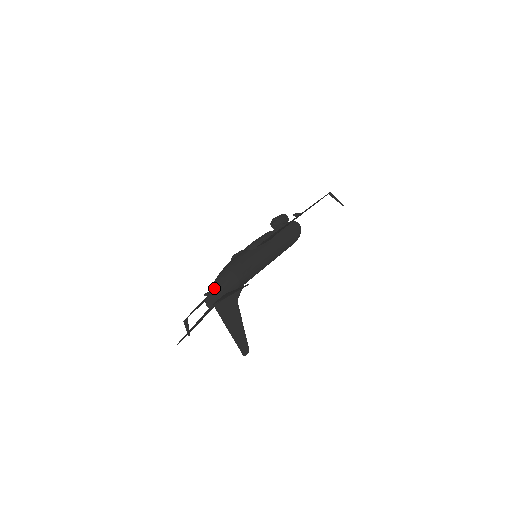
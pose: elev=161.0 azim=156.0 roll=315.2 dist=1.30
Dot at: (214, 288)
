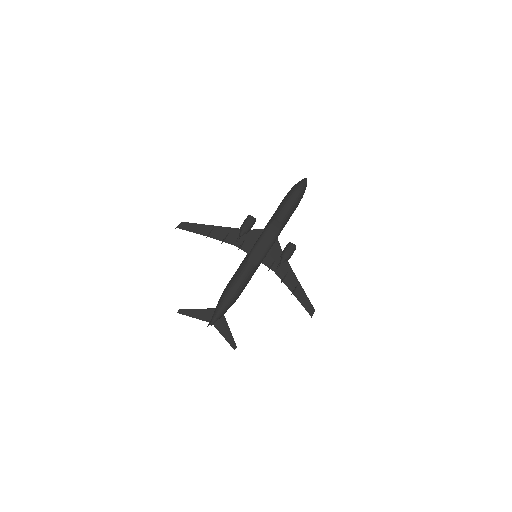
Dot at: (220, 316)
